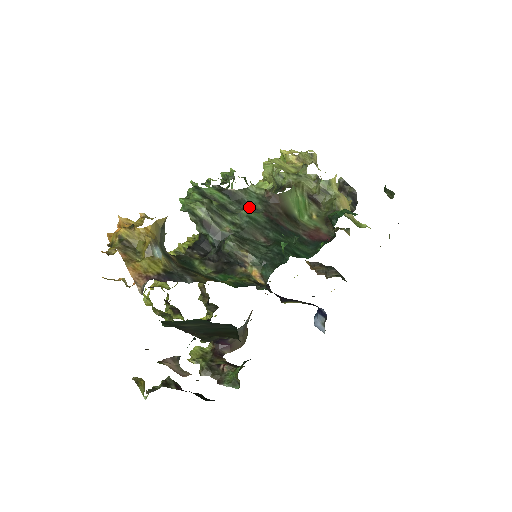
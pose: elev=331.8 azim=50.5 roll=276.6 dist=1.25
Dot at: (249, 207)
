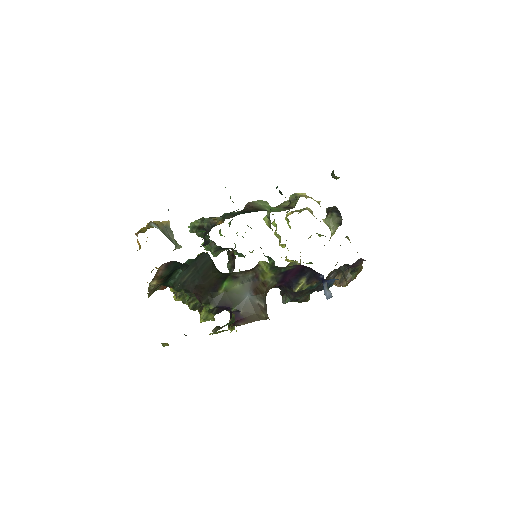
Dot at: occluded
